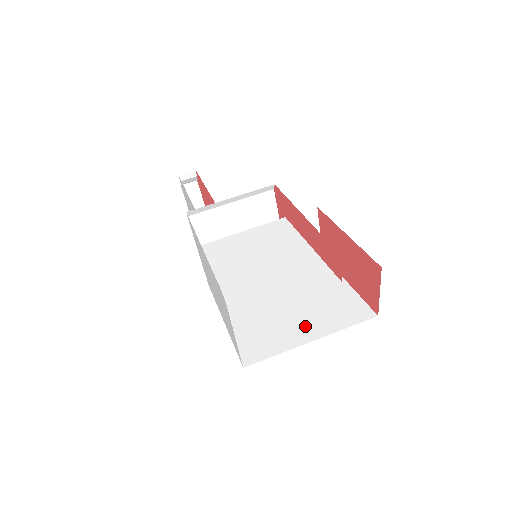
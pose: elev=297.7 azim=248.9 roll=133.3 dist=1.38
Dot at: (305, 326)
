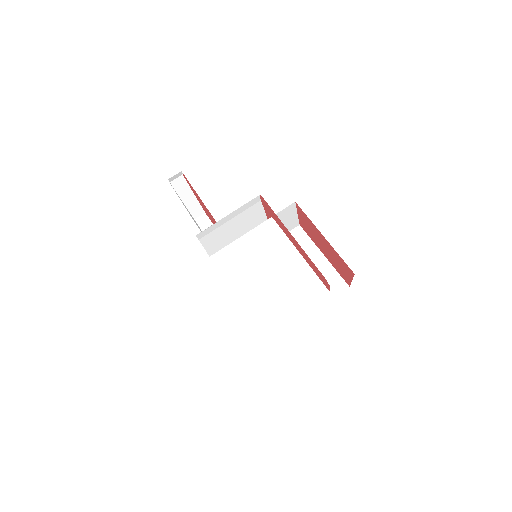
Dot at: occluded
